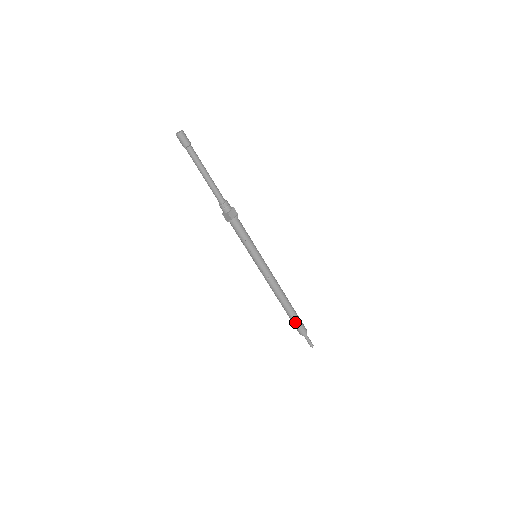
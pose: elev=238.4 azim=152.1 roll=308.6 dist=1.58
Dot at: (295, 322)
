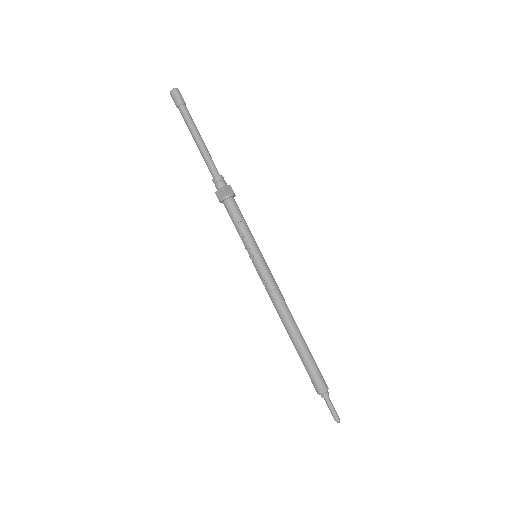
Dot at: (310, 368)
